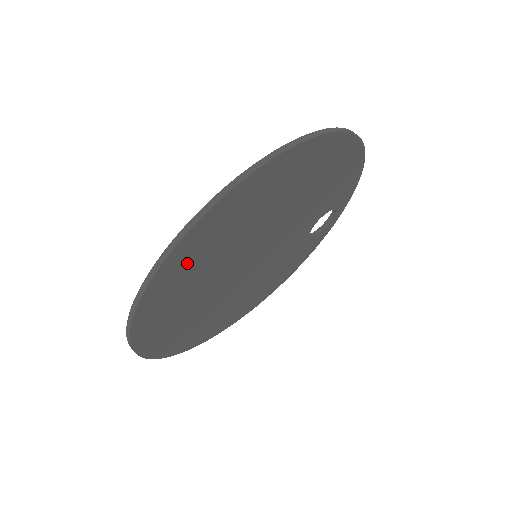
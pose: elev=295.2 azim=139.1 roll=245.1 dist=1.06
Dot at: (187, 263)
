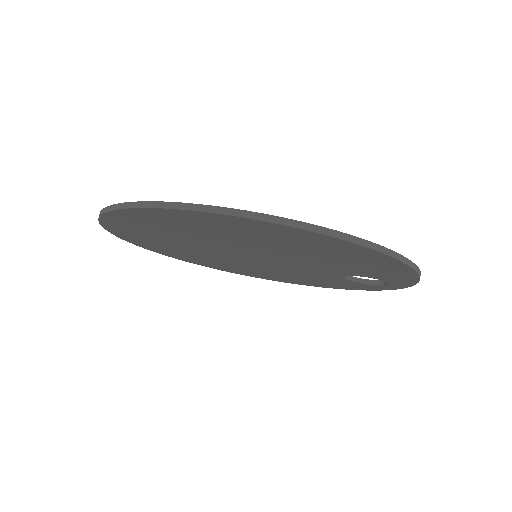
Dot at: (140, 224)
